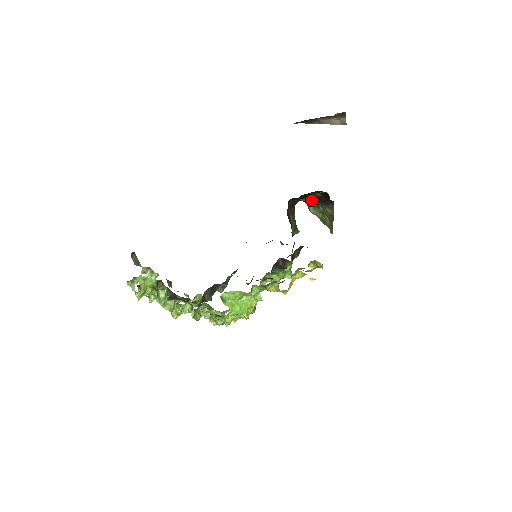
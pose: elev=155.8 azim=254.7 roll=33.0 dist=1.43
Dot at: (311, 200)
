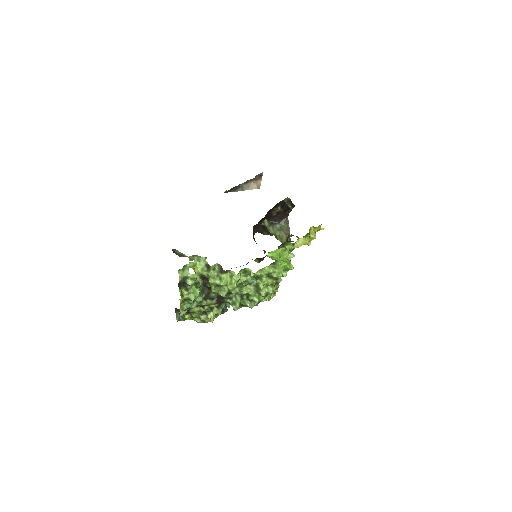
Dot at: (270, 221)
